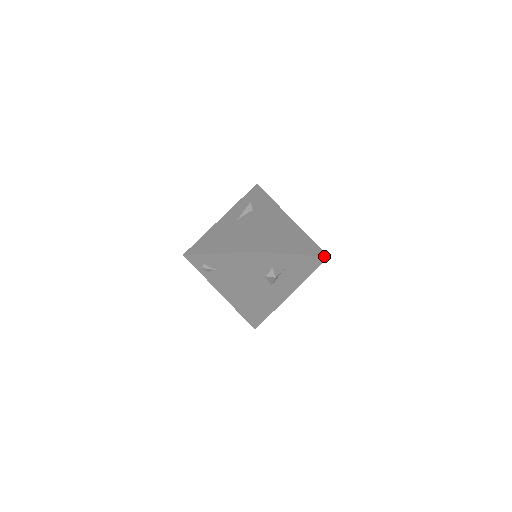
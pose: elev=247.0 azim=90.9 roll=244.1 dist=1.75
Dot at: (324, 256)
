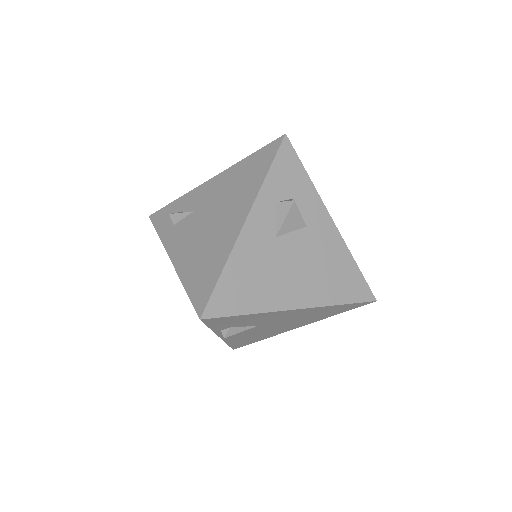
Dot at: (370, 289)
